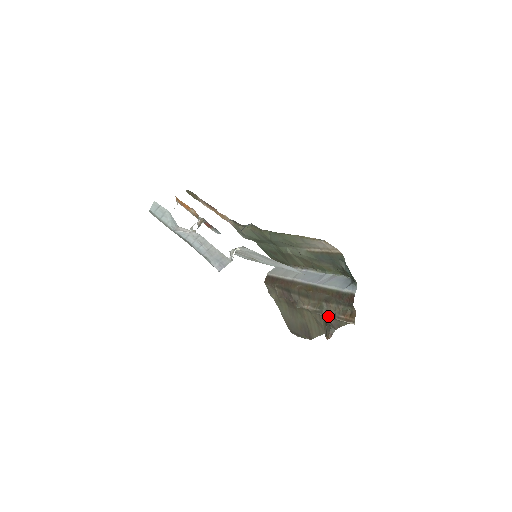
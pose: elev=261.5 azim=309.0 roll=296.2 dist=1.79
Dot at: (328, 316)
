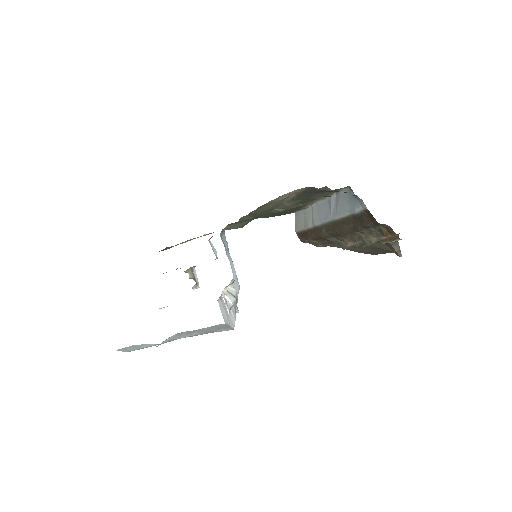
Dot at: occluded
